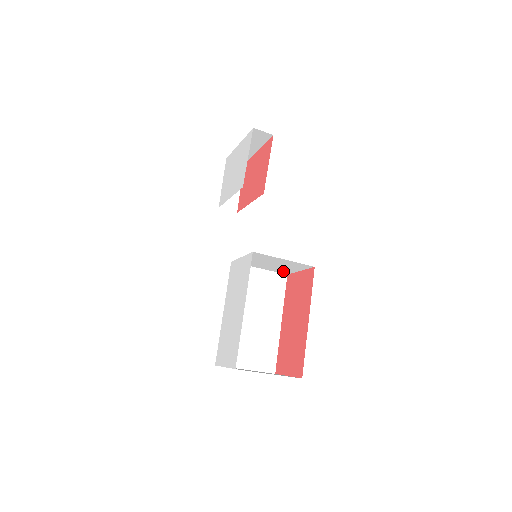
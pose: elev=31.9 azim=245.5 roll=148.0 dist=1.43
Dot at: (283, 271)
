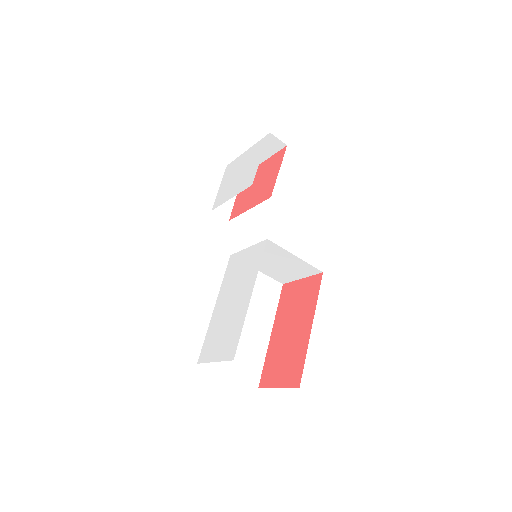
Dot at: (281, 277)
